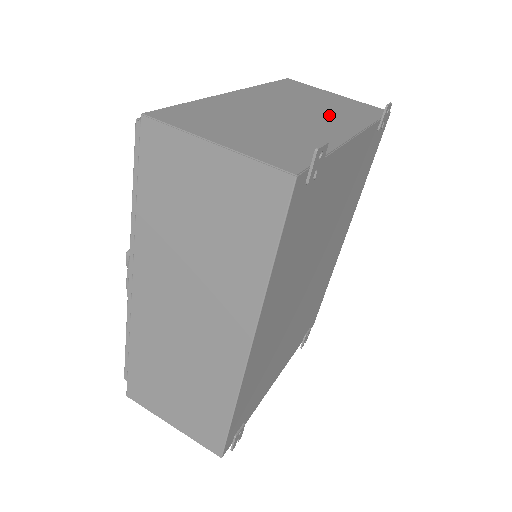
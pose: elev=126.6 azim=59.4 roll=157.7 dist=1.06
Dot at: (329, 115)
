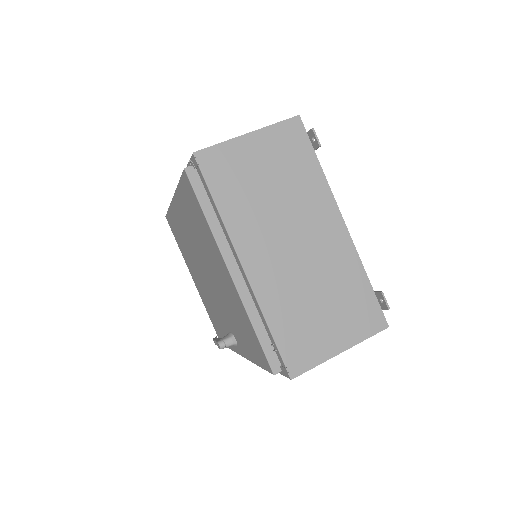
Dot at: (304, 207)
